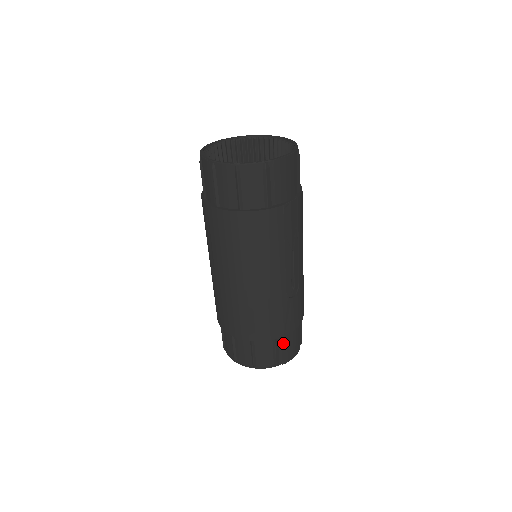
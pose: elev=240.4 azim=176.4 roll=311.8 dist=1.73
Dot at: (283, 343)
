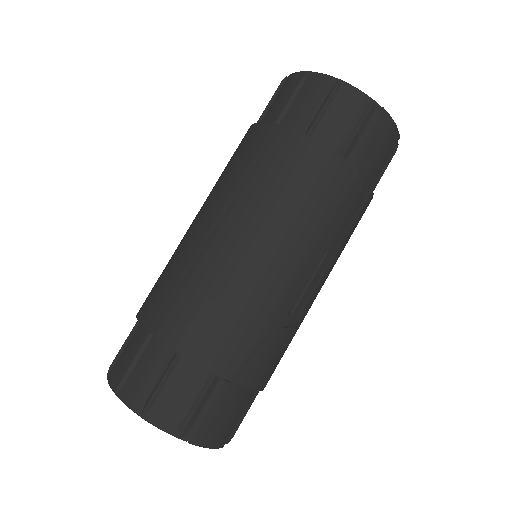
Dot at: (218, 398)
